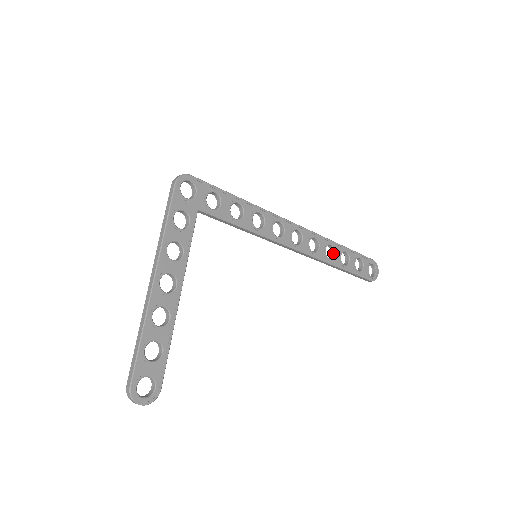
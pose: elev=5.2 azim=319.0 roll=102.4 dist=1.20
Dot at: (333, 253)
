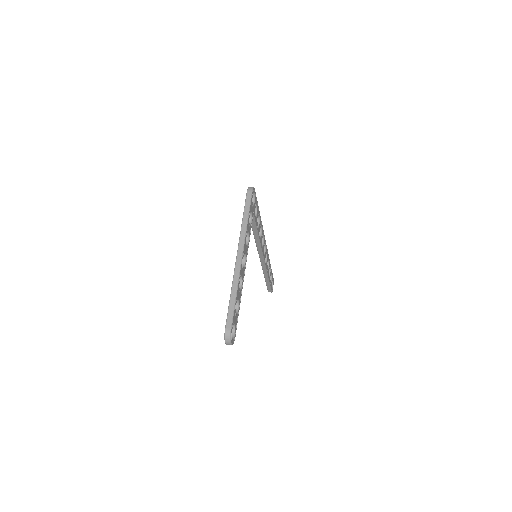
Dot at: occluded
